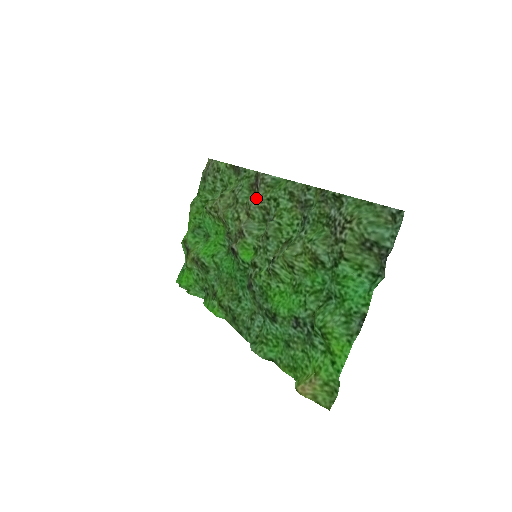
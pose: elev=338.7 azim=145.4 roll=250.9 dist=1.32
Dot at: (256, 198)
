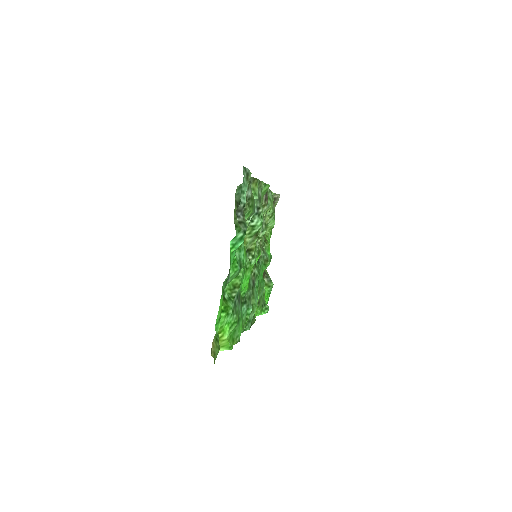
Dot at: occluded
